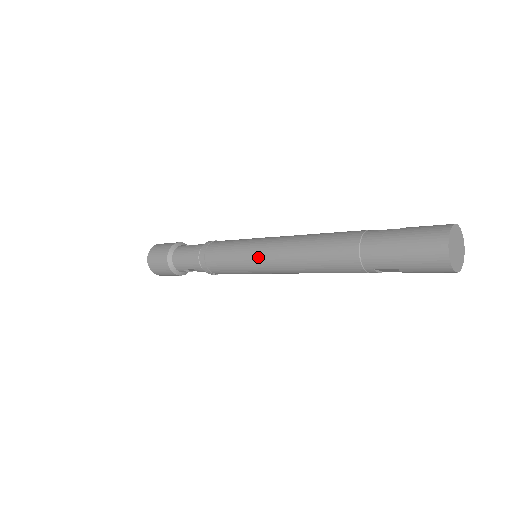
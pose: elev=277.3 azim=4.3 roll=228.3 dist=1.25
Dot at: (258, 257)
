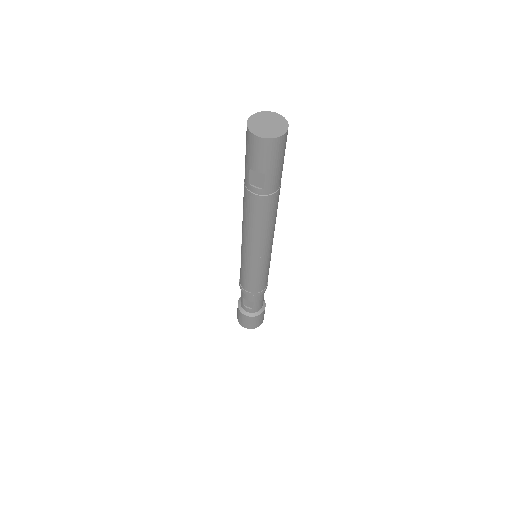
Dot at: occluded
